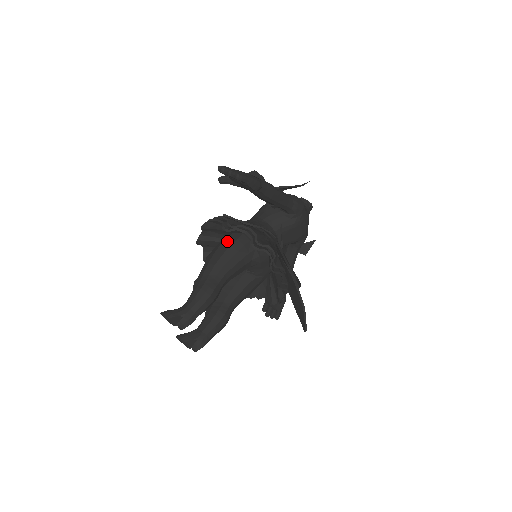
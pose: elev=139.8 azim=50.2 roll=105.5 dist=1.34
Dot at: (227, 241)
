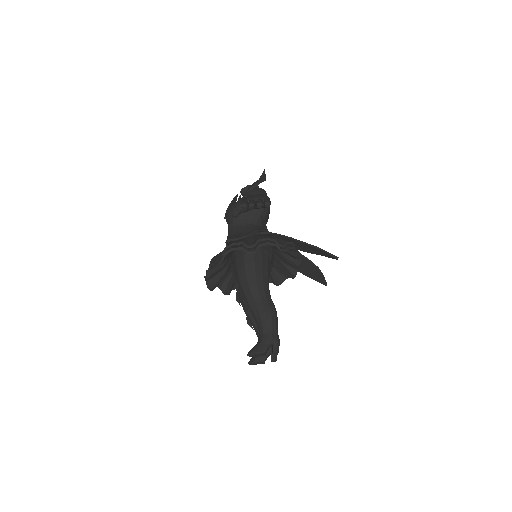
Dot at: (247, 260)
